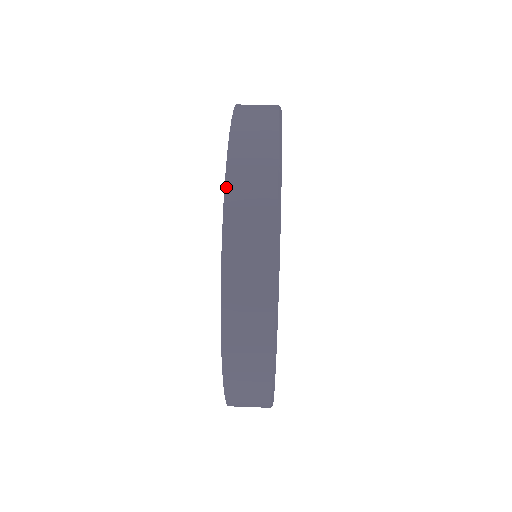
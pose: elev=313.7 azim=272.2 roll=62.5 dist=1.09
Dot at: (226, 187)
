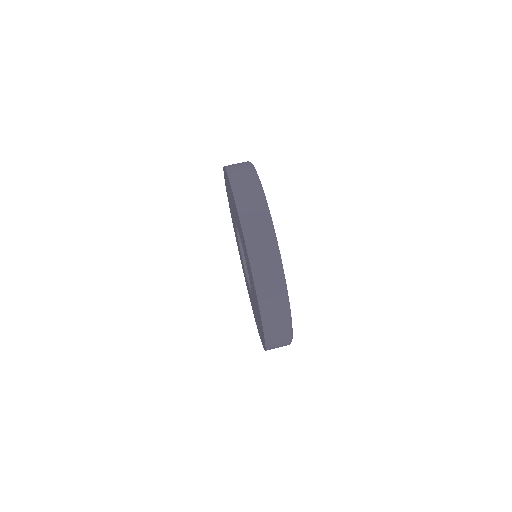
Dot at: (260, 306)
